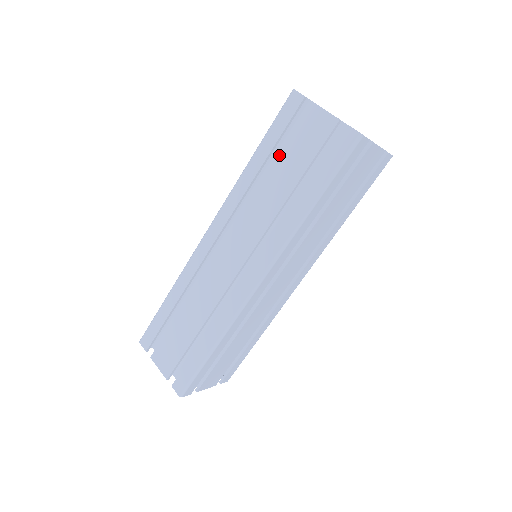
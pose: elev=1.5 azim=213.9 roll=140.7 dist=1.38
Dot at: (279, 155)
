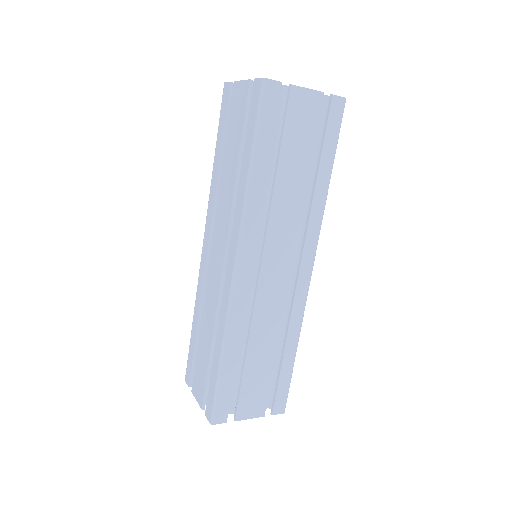
Dot at: (226, 143)
